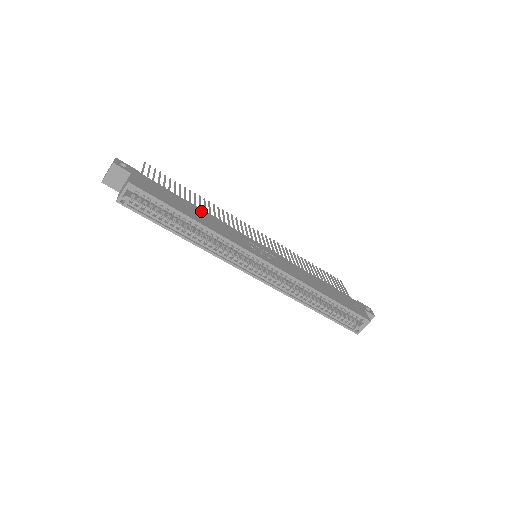
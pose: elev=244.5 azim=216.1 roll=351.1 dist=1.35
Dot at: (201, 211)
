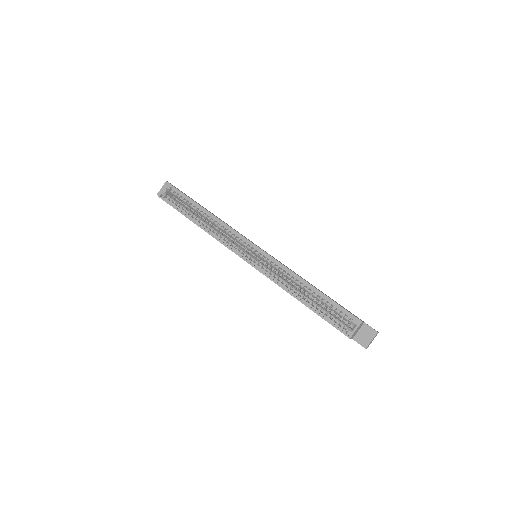
Dot at: occluded
